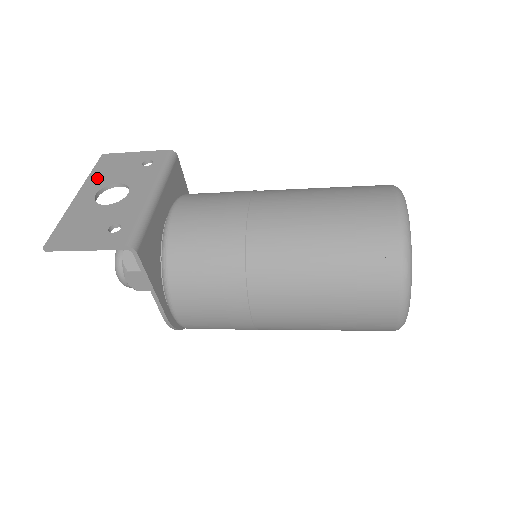
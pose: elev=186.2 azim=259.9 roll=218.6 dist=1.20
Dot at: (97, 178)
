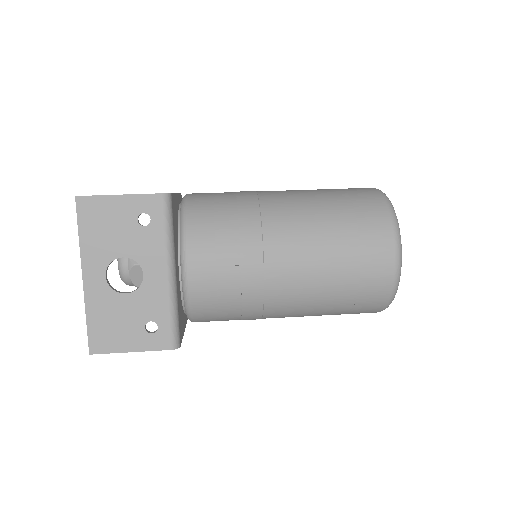
Dot at: (93, 247)
